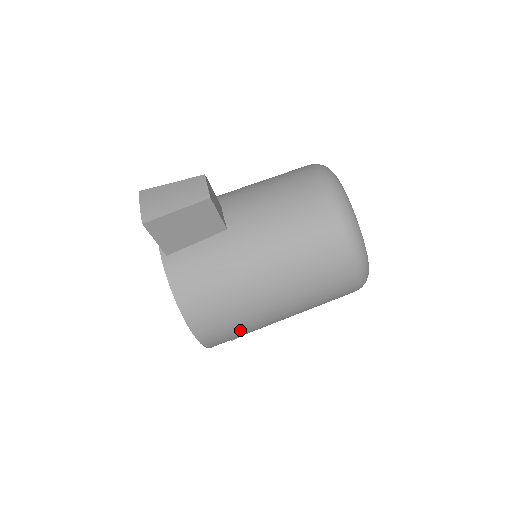
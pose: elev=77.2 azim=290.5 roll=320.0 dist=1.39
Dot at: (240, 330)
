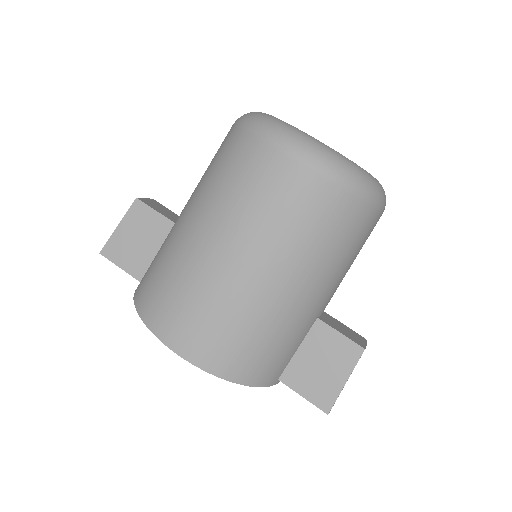
Dot at: (213, 315)
